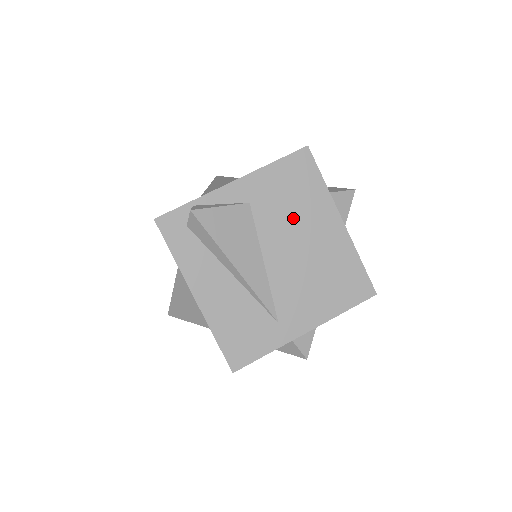
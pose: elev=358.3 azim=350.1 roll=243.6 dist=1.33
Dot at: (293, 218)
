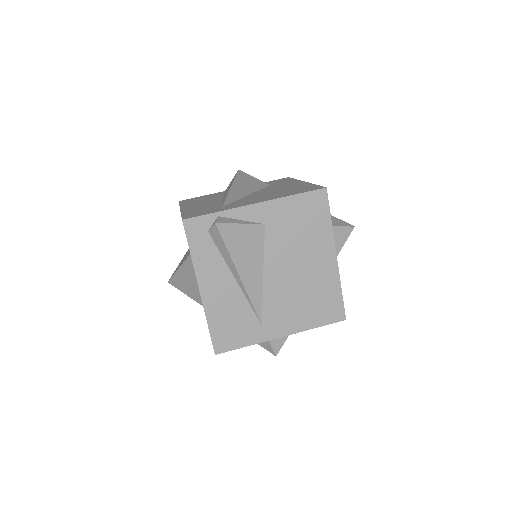
Dot at: (297, 245)
